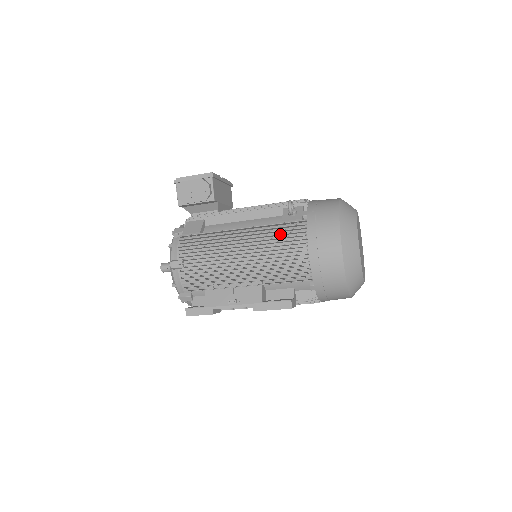
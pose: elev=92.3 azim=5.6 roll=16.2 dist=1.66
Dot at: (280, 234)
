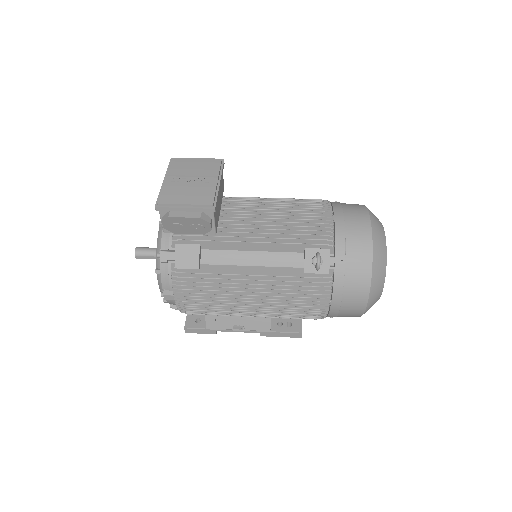
Dot at: (302, 290)
